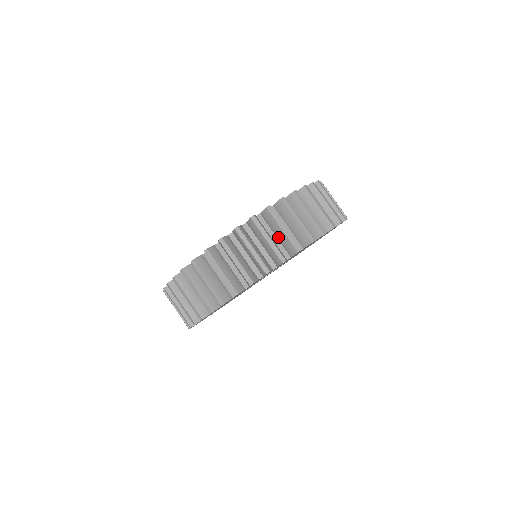
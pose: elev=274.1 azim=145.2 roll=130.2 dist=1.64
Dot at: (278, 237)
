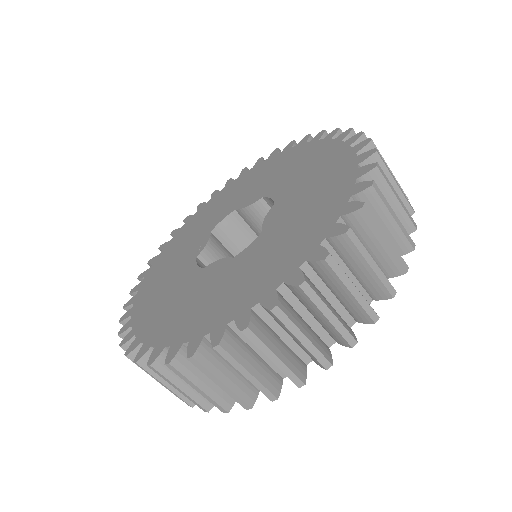
Dot at: (338, 297)
